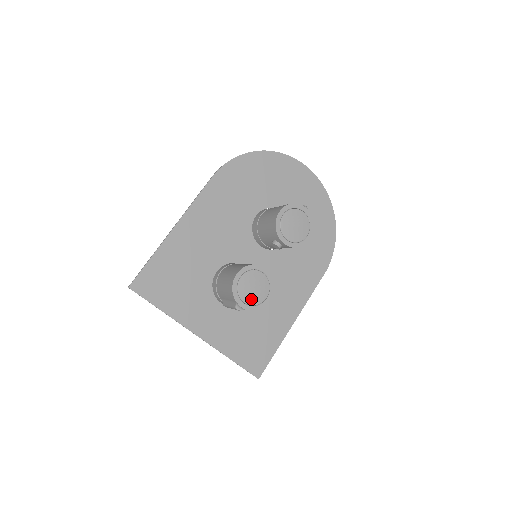
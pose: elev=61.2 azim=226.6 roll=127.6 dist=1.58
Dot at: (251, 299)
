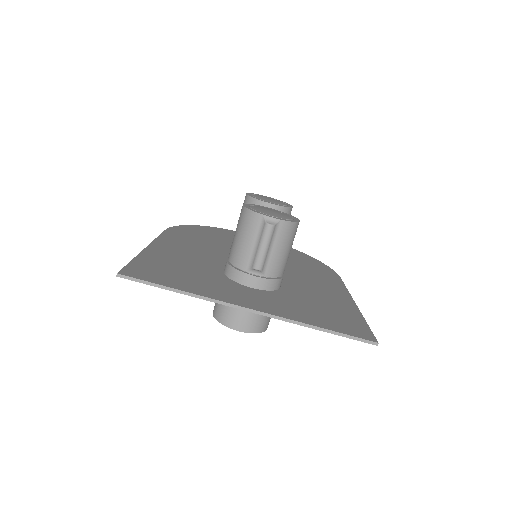
Dot at: (277, 216)
